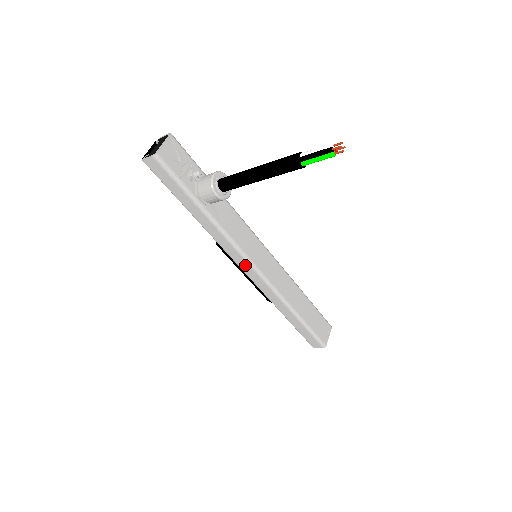
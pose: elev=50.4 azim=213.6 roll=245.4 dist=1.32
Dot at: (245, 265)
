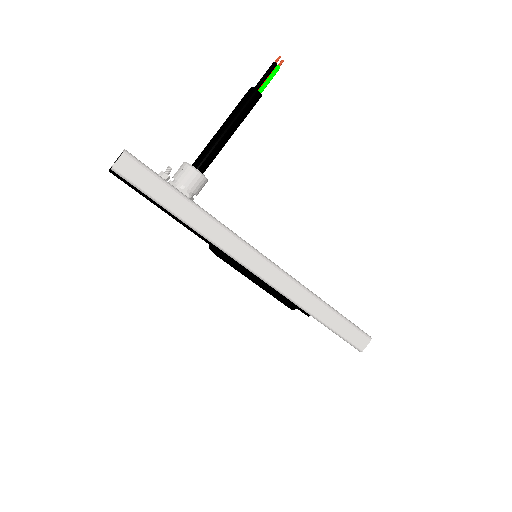
Dot at: (255, 260)
